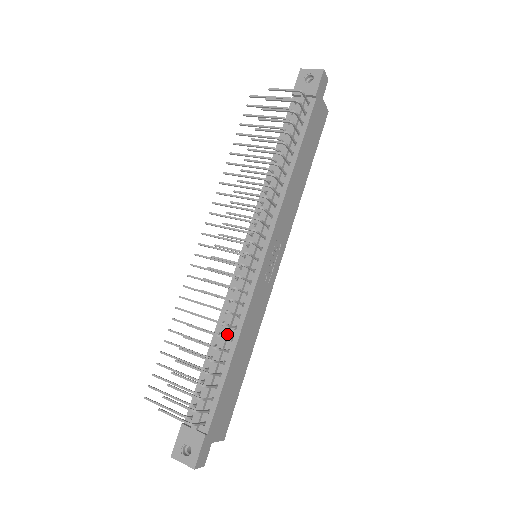
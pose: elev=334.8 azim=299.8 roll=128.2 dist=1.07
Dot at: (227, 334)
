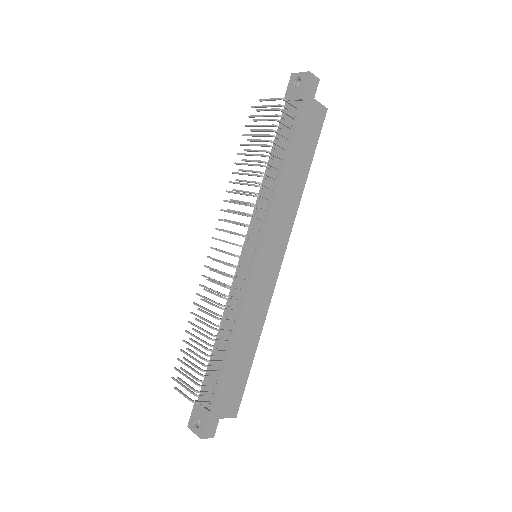
Dot at: (227, 327)
